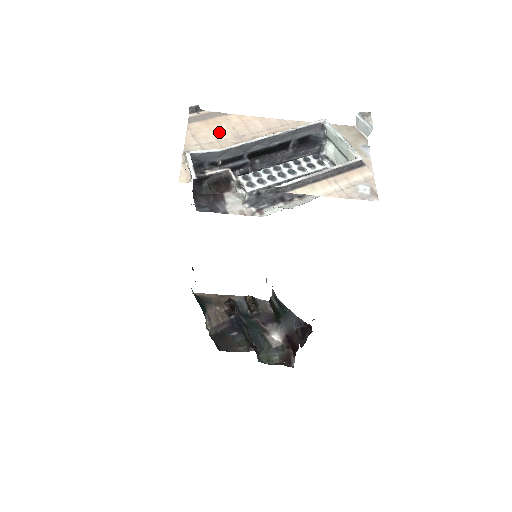
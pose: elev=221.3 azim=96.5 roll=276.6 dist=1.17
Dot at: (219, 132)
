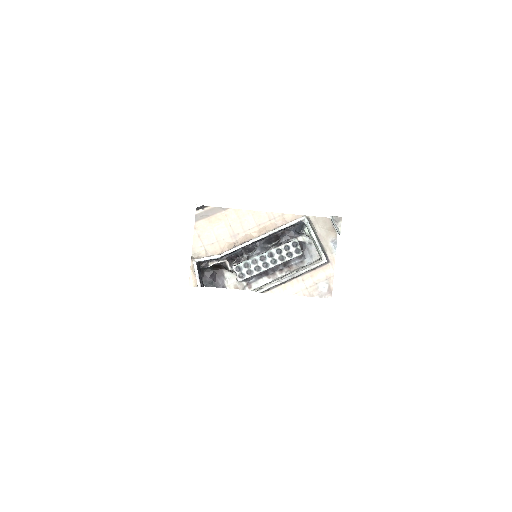
Dot at: (219, 231)
